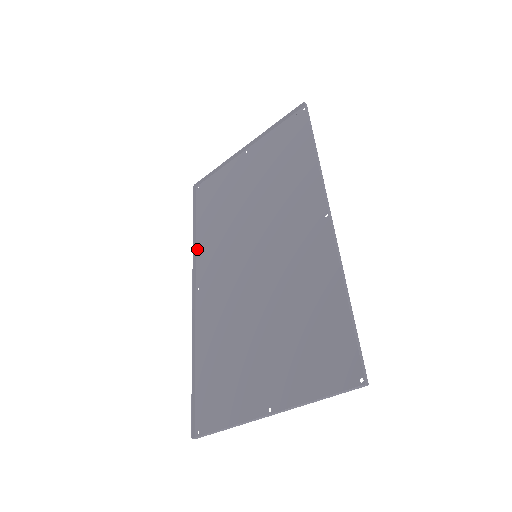
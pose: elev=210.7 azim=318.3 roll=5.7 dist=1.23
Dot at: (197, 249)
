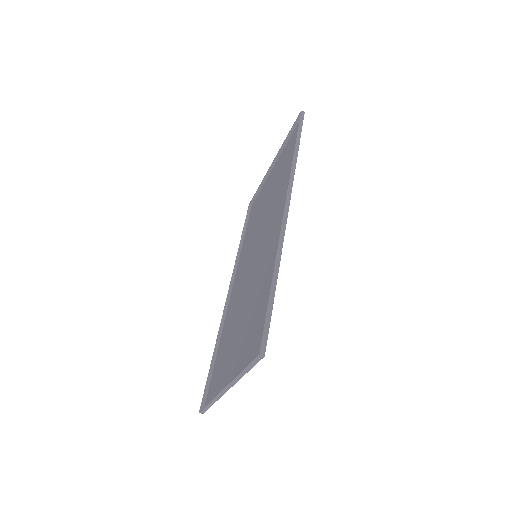
Dot at: (239, 258)
